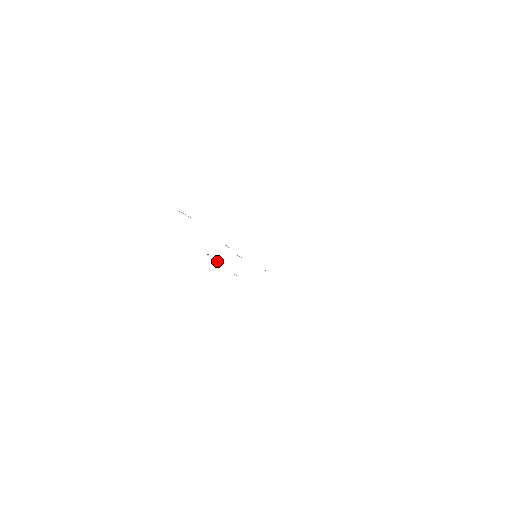
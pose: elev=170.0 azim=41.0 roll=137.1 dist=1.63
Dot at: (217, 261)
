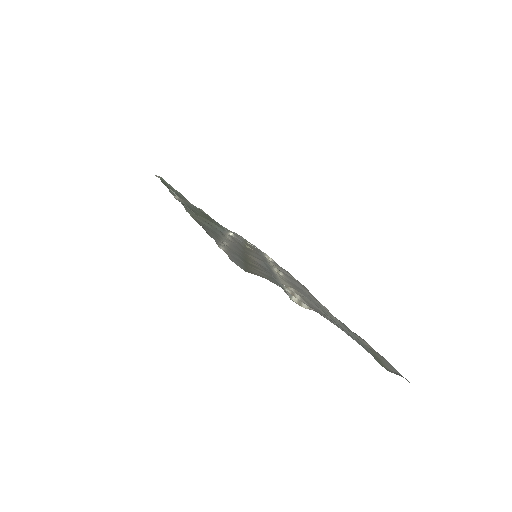
Dot at: (246, 241)
